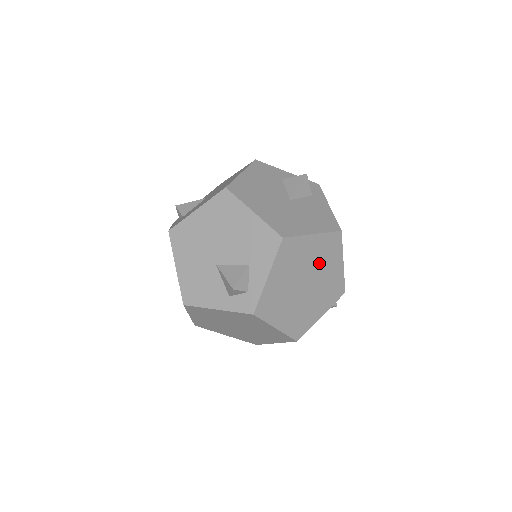
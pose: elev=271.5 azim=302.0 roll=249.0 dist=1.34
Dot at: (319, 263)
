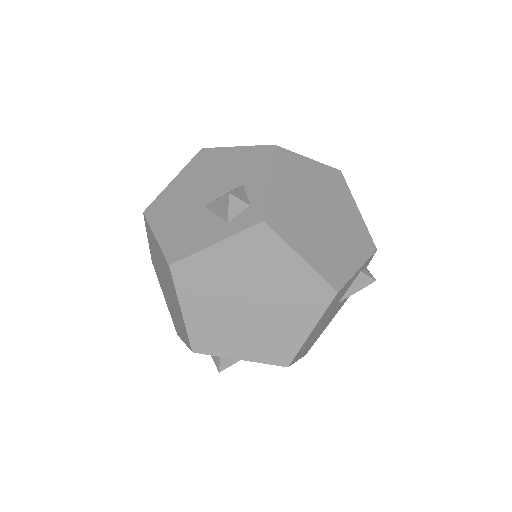
Dot at: (328, 195)
